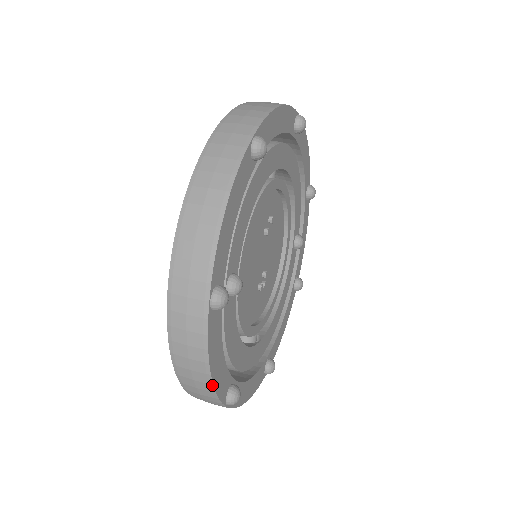
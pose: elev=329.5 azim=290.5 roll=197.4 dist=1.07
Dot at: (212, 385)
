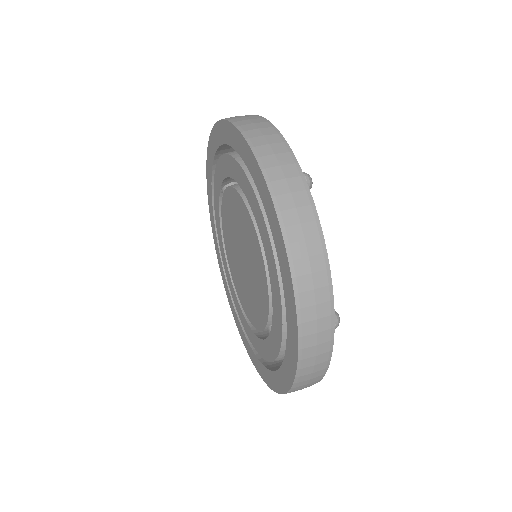
Dot at: (329, 270)
